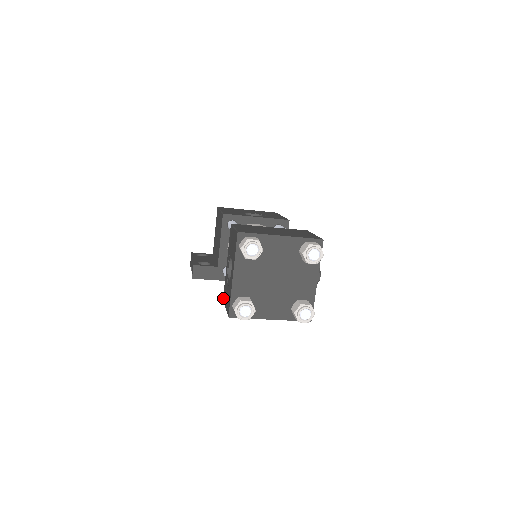
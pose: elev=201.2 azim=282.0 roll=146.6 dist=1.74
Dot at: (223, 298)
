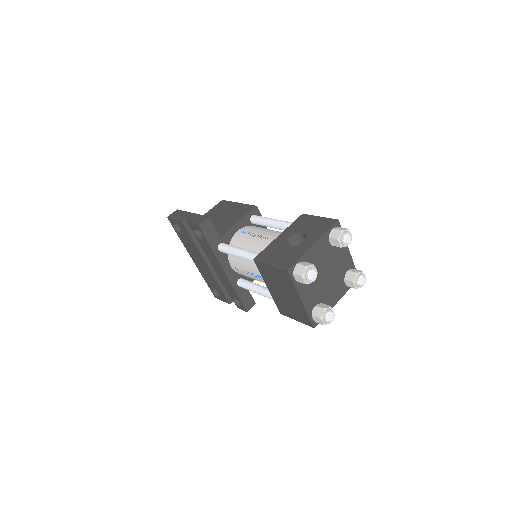
Dot at: (257, 257)
